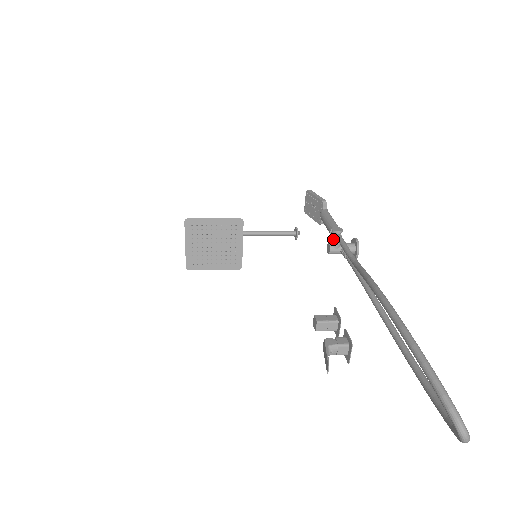
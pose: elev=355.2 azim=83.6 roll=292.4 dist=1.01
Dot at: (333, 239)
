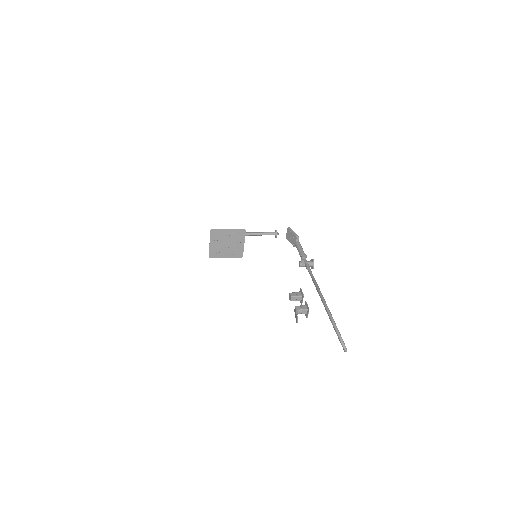
Dot at: (302, 260)
